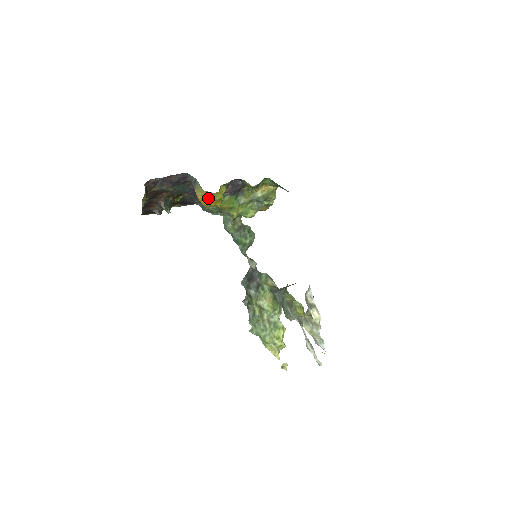
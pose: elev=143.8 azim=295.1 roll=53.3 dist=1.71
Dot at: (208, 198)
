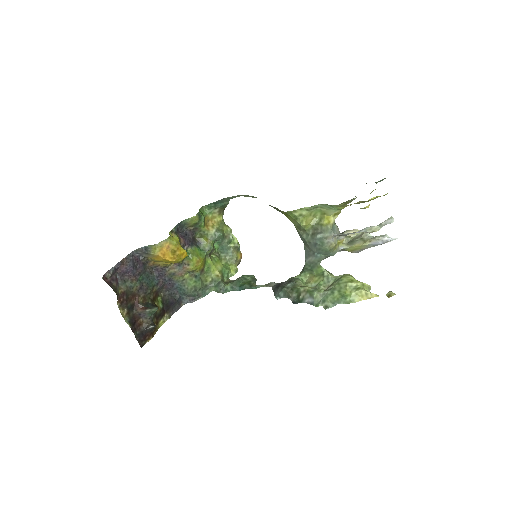
Dot at: (167, 249)
